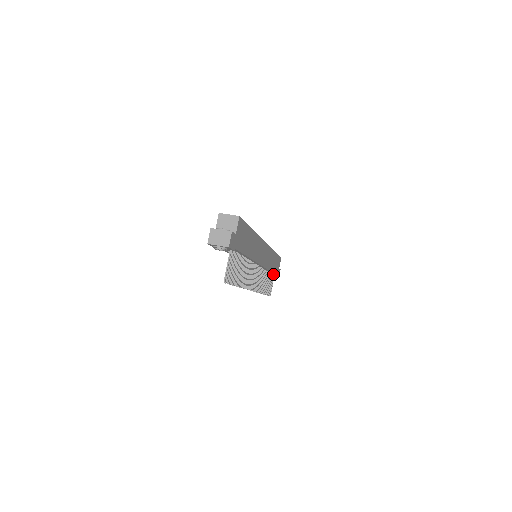
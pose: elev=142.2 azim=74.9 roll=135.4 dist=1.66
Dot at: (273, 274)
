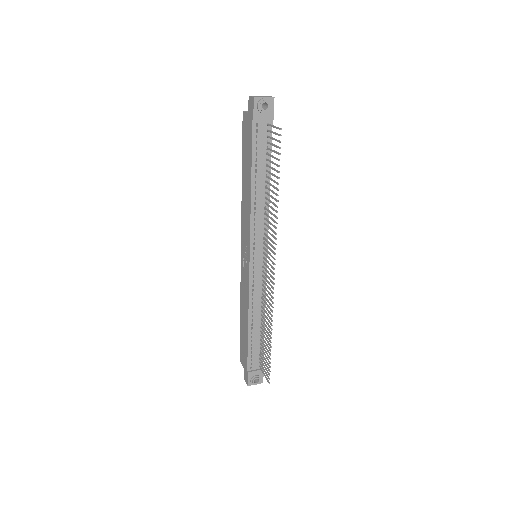
Dot at: (260, 354)
